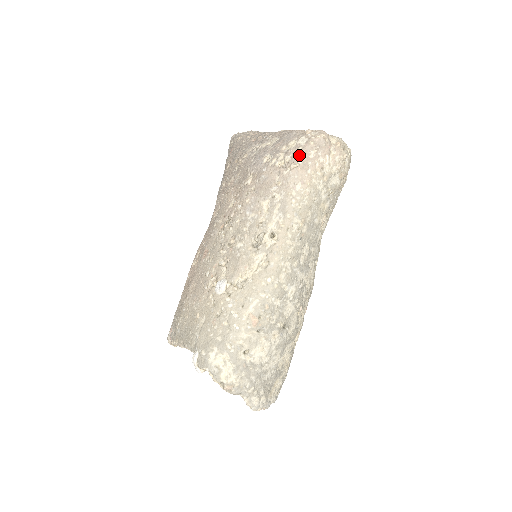
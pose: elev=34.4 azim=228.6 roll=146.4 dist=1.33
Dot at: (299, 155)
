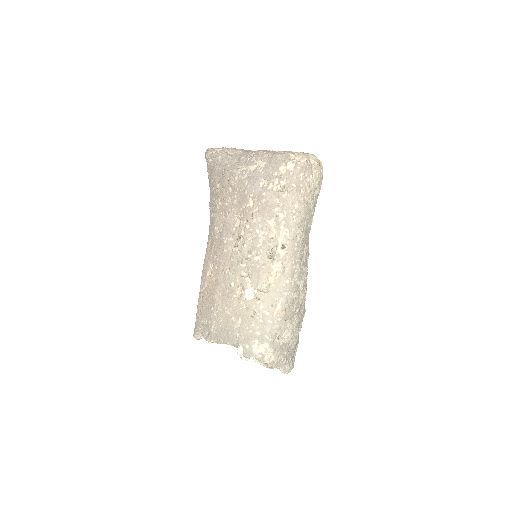
Dot at: (292, 180)
